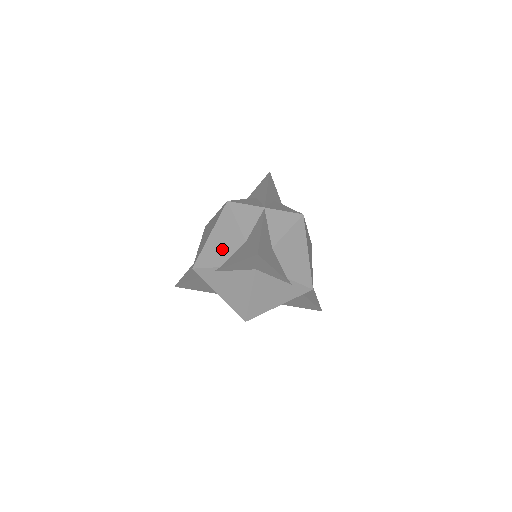
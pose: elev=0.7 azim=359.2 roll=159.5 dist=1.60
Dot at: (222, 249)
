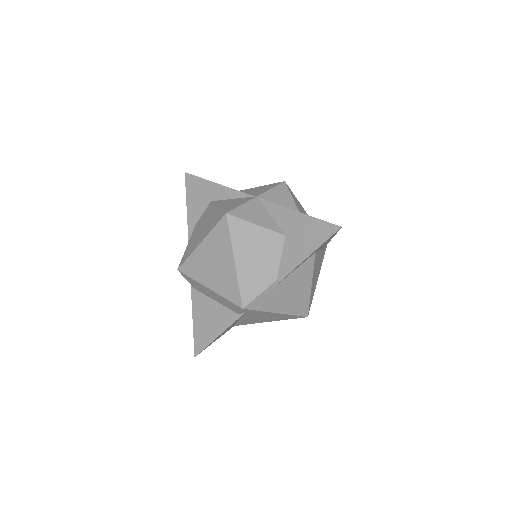
Dot at: (263, 262)
